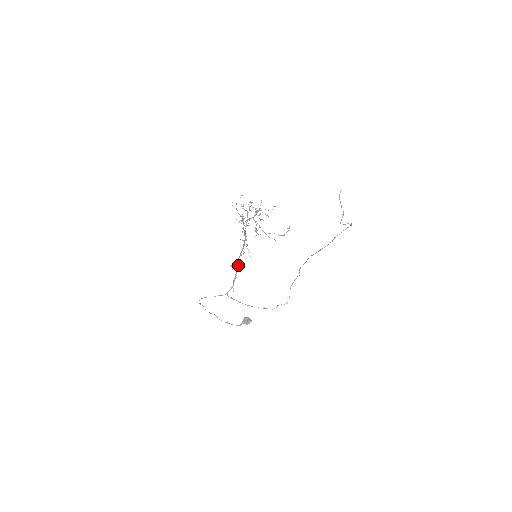
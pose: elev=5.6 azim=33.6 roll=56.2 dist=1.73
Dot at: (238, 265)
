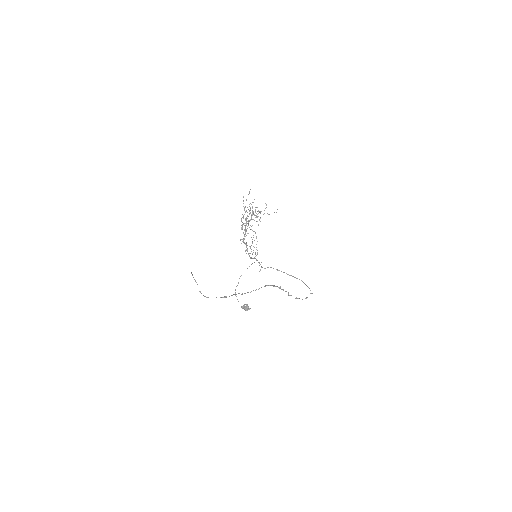
Dot at: (249, 256)
